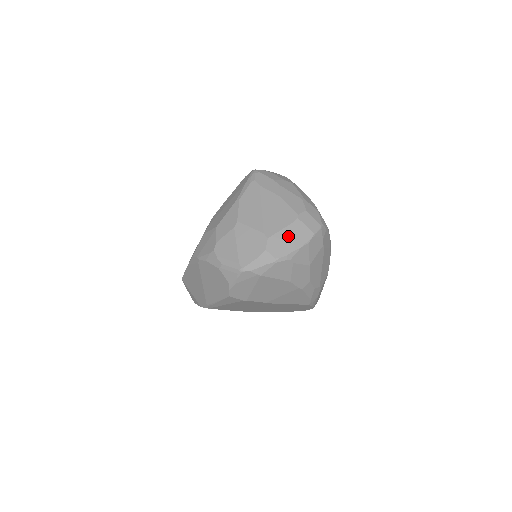
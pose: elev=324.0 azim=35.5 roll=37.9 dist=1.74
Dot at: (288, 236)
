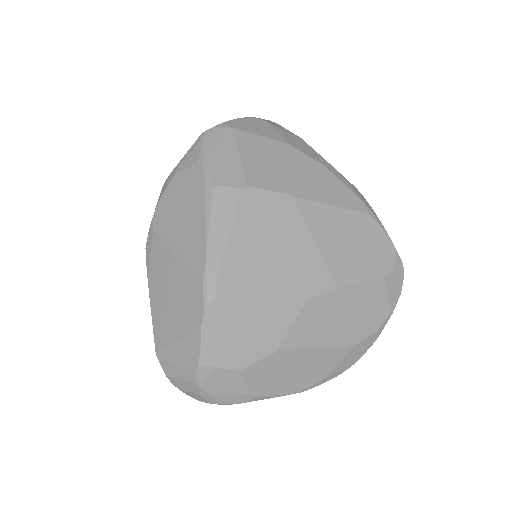
Dot at: occluded
